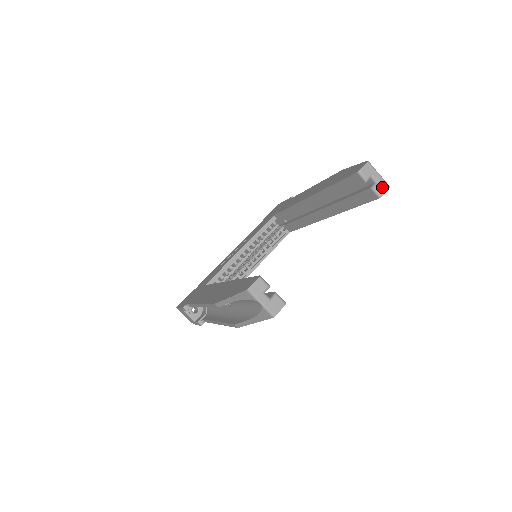
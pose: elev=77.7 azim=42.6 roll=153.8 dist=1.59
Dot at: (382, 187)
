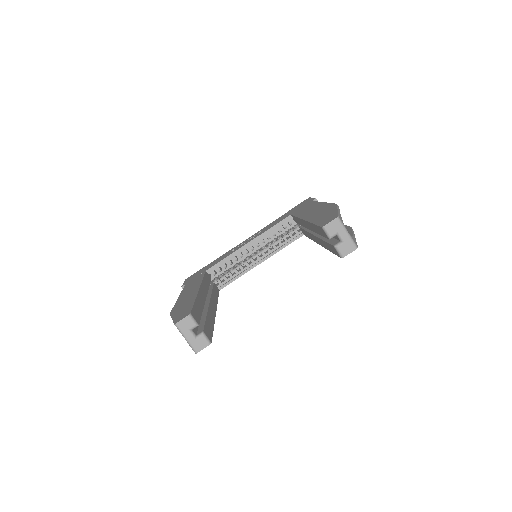
Dot at: (347, 247)
